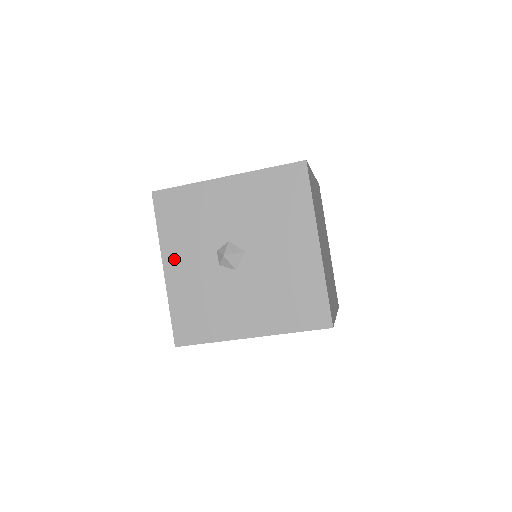
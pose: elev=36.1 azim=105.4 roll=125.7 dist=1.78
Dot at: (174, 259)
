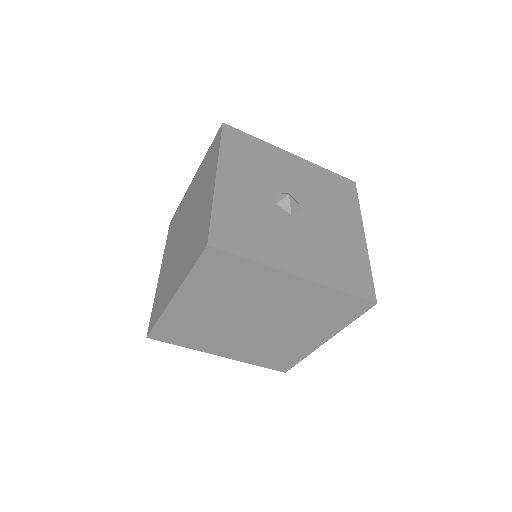
Dot at: (231, 175)
